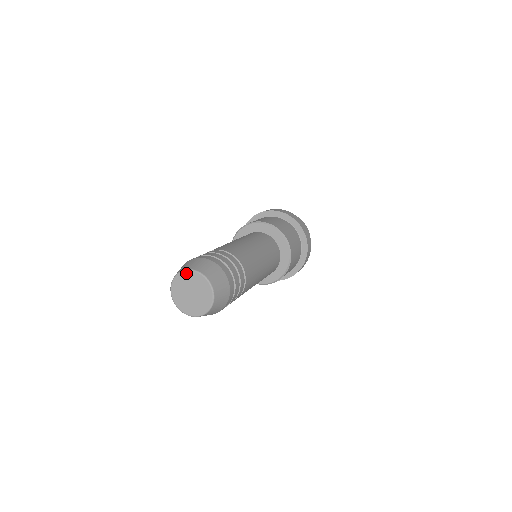
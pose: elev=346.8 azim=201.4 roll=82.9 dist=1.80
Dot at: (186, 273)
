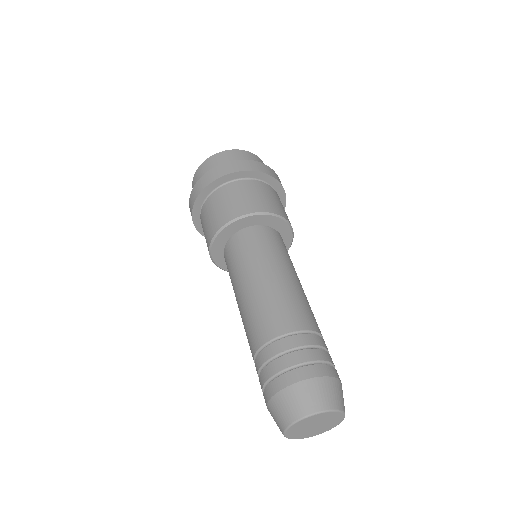
Dot at: (336, 413)
